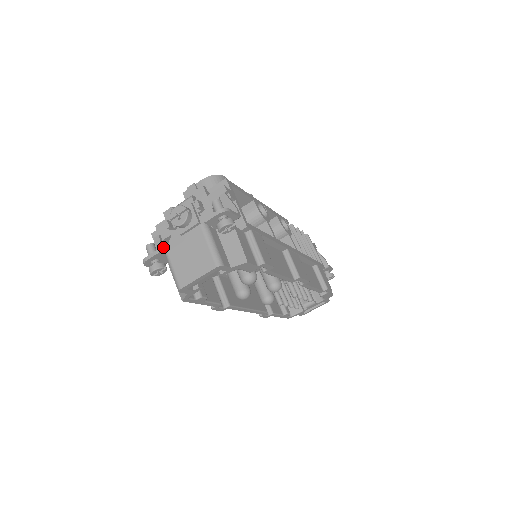
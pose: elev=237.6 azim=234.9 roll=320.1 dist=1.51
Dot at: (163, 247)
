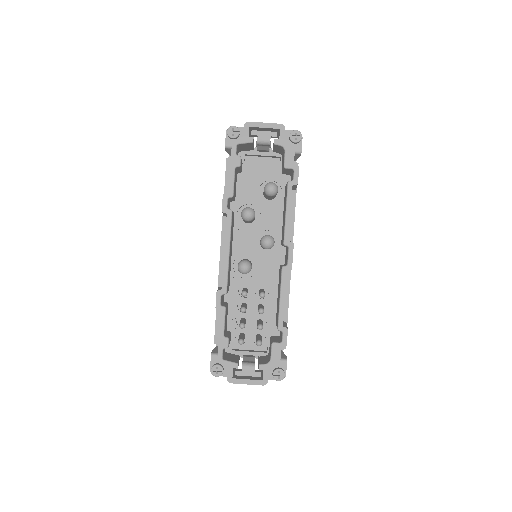
Dot at: occluded
